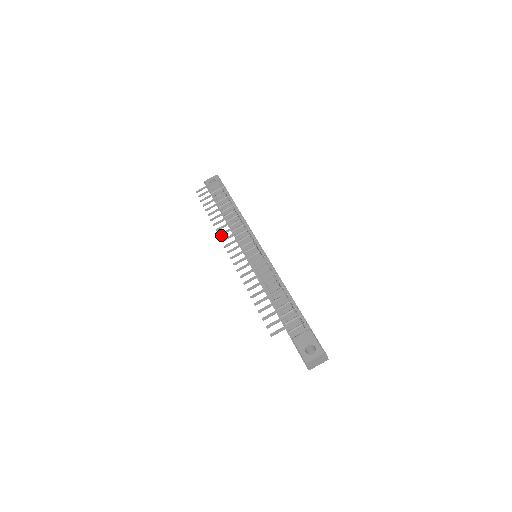
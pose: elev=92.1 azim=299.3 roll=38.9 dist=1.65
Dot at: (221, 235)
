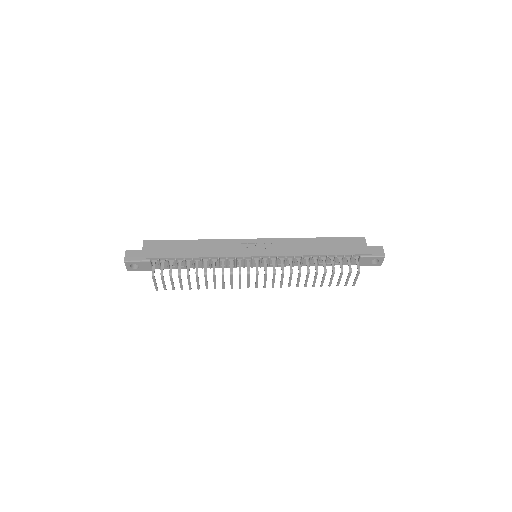
Dot at: occluded
